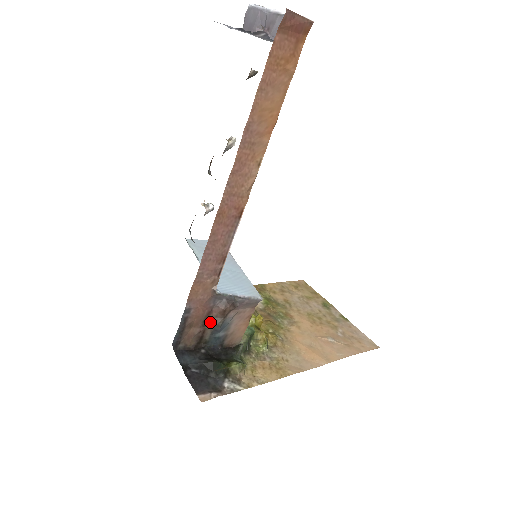
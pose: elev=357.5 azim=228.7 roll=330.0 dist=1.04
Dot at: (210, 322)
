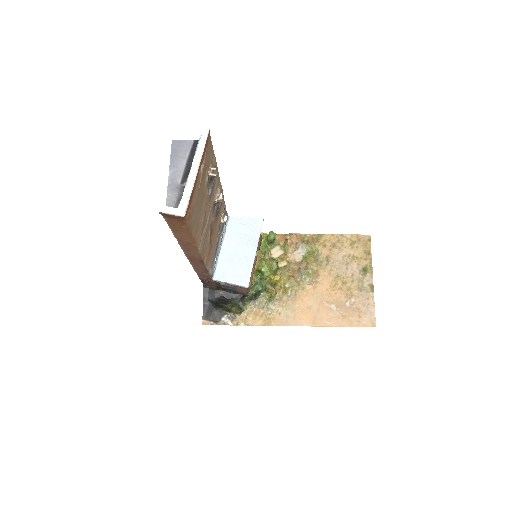
Dot at: (220, 285)
